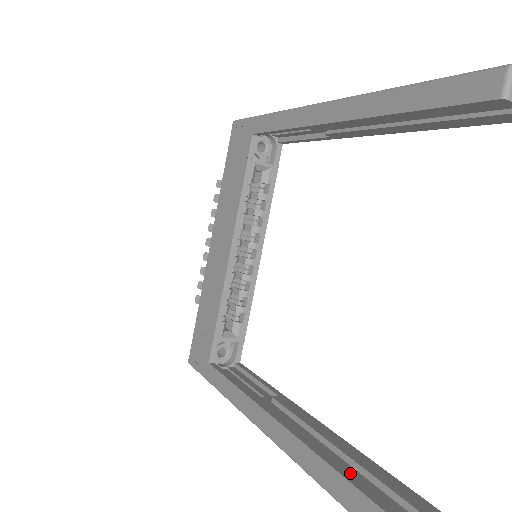
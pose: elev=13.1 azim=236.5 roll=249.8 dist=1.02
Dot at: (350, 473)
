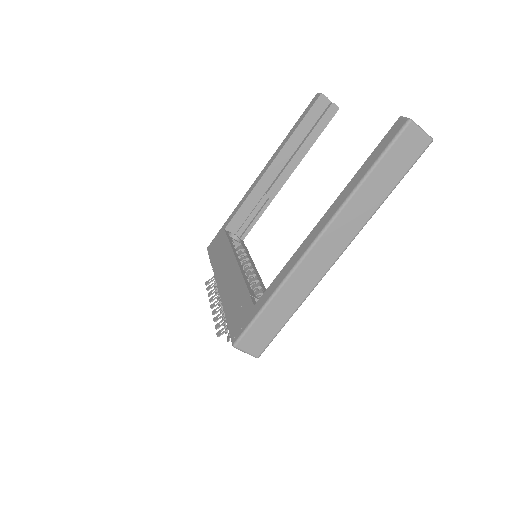
Dot at: occluded
